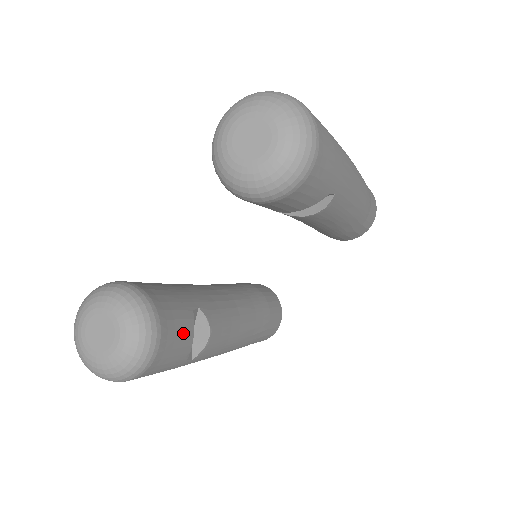
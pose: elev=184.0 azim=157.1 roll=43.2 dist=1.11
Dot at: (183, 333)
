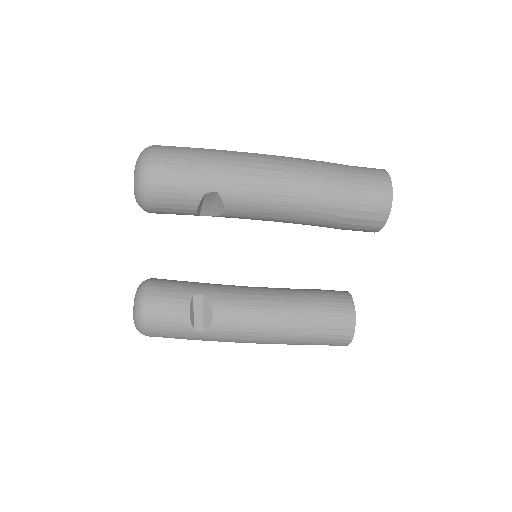
Dot at: (176, 307)
